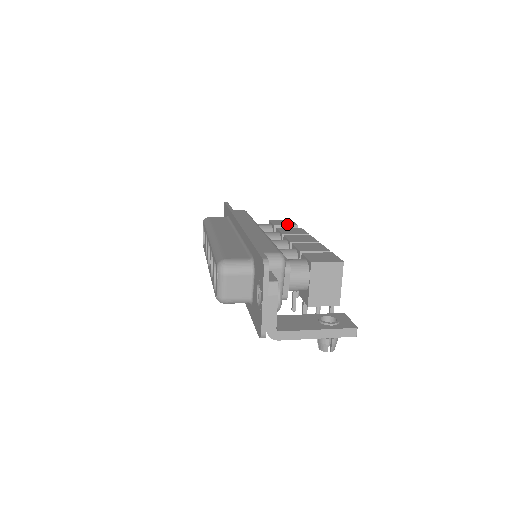
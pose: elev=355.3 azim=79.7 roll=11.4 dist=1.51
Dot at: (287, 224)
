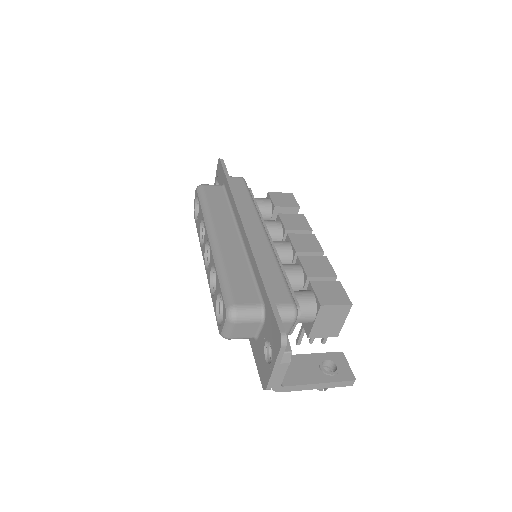
Dot at: (288, 204)
